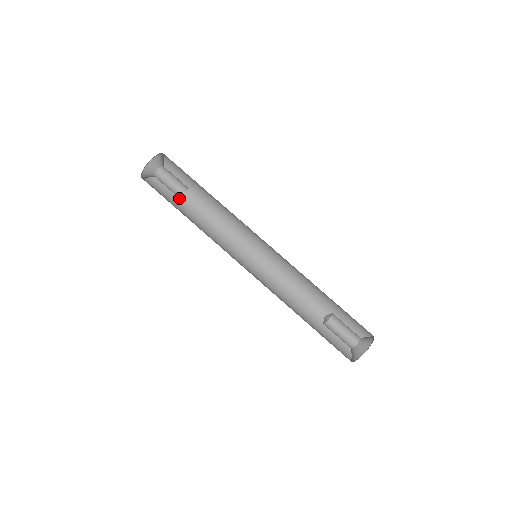
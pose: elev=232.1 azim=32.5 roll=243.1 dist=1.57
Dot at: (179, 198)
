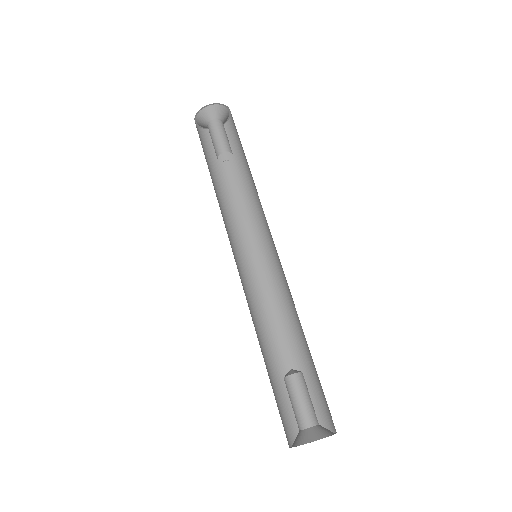
Dot at: (221, 162)
